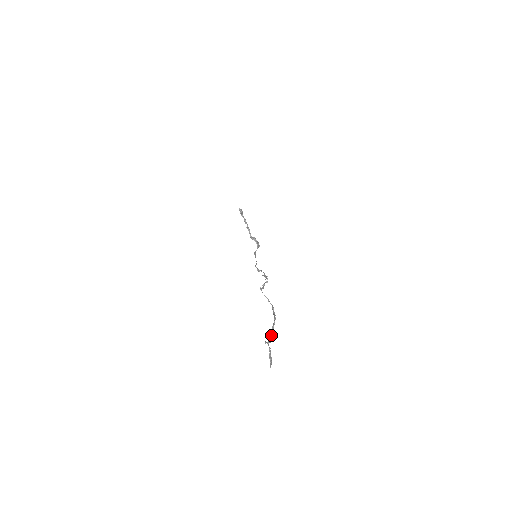
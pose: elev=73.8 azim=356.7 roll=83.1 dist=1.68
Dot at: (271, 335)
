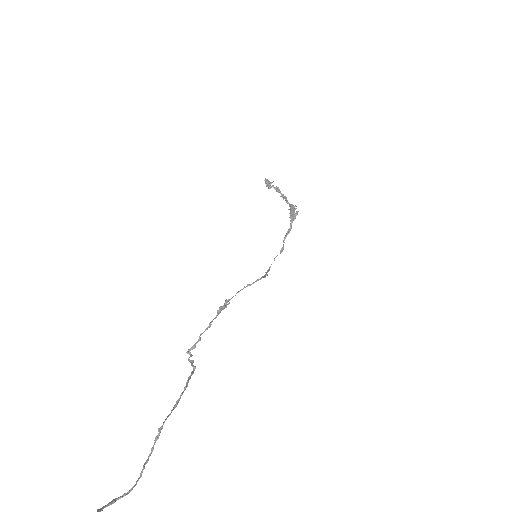
Dot at: (143, 469)
